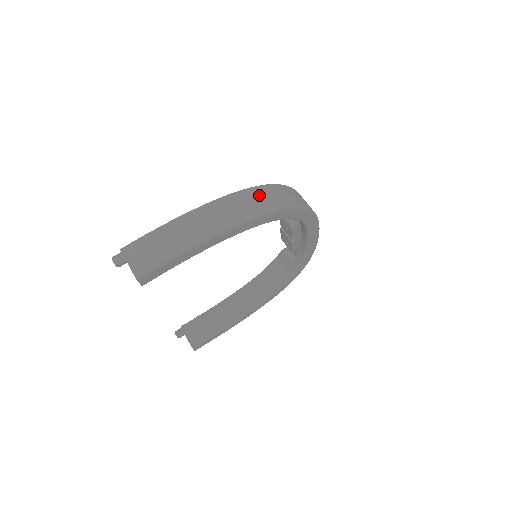
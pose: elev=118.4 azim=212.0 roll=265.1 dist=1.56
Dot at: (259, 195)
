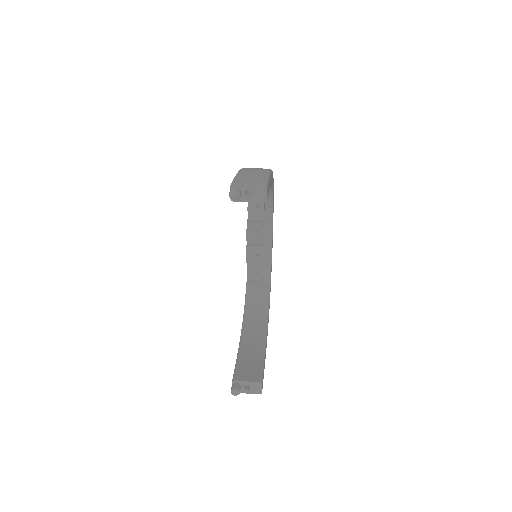
Dot at: occluded
